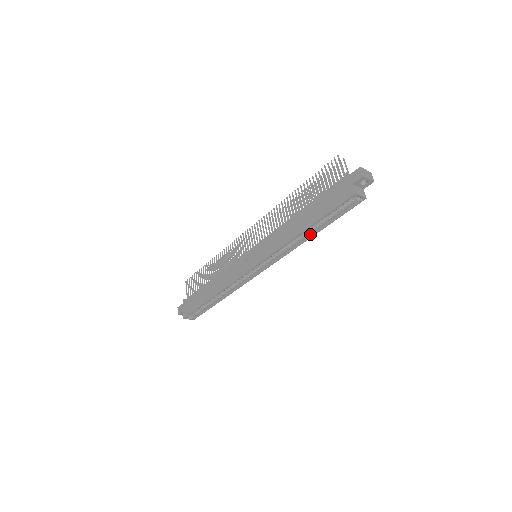
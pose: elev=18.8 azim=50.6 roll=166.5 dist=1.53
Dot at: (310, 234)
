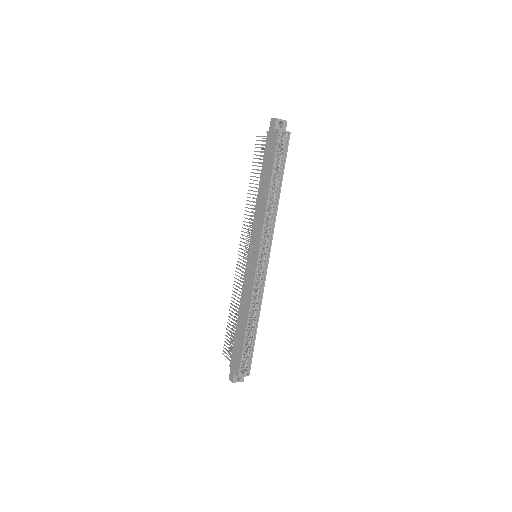
Dot at: (277, 193)
